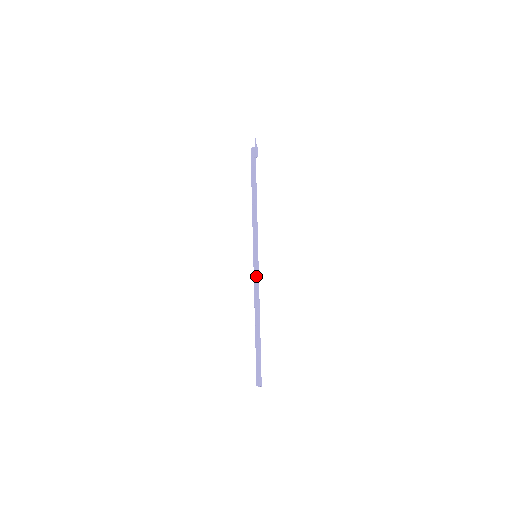
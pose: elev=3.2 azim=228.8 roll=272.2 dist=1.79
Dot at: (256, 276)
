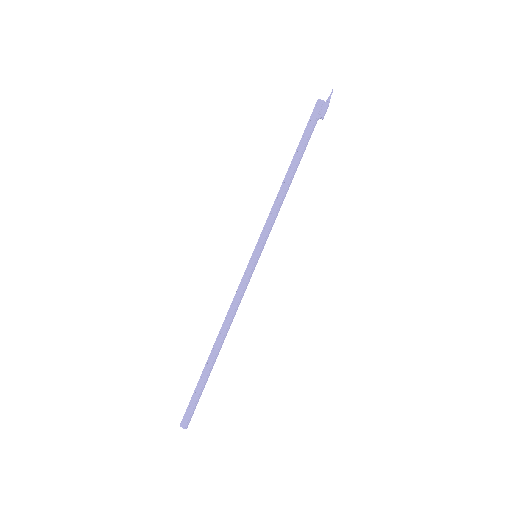
Dot at: (245, 284)
